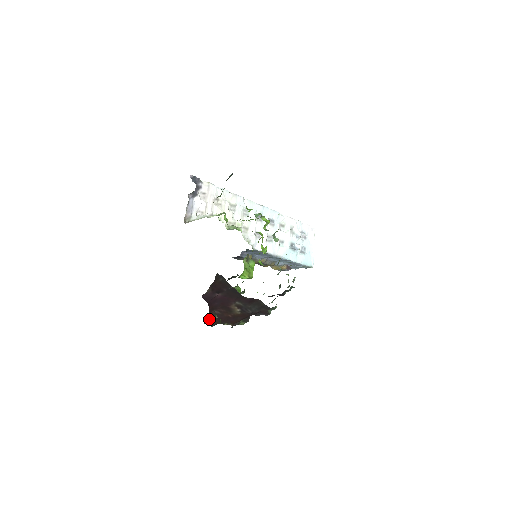
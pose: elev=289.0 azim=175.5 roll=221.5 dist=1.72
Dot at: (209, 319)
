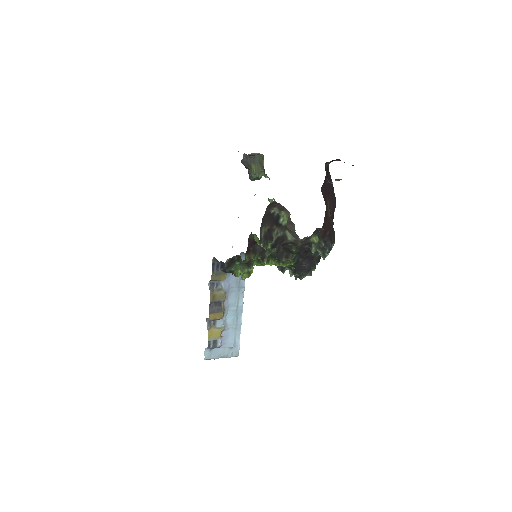
Dot at: occluded
